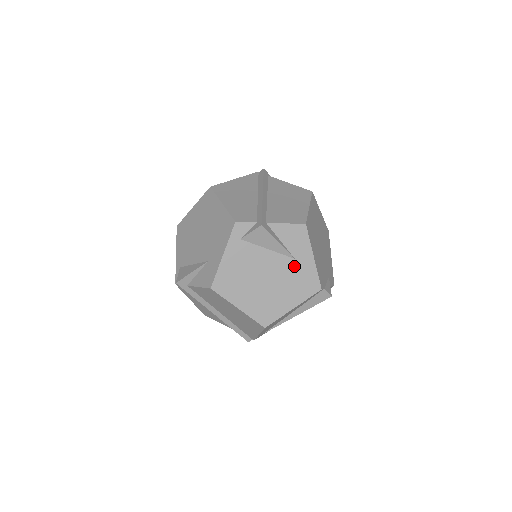
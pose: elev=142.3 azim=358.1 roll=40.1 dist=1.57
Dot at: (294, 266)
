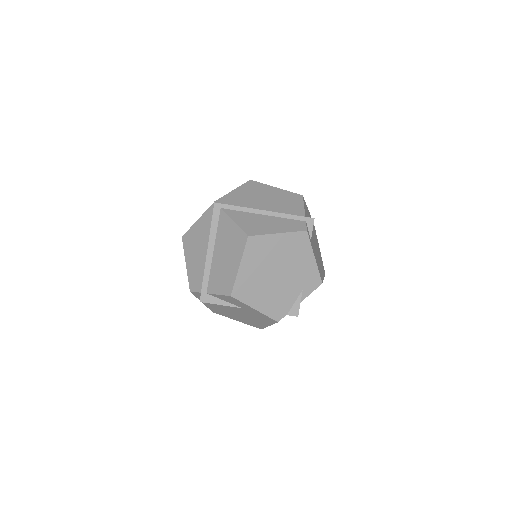
Dot at: (247, 311)
